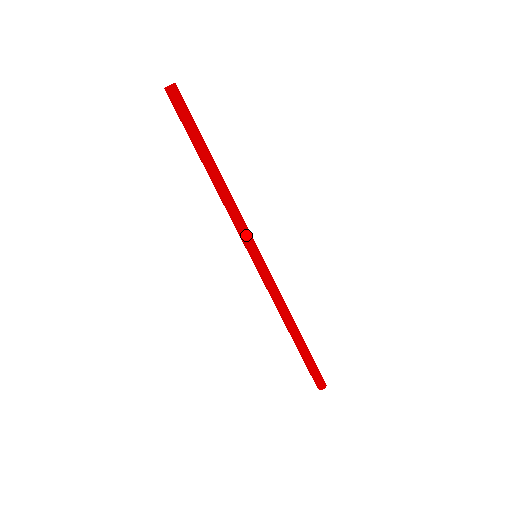
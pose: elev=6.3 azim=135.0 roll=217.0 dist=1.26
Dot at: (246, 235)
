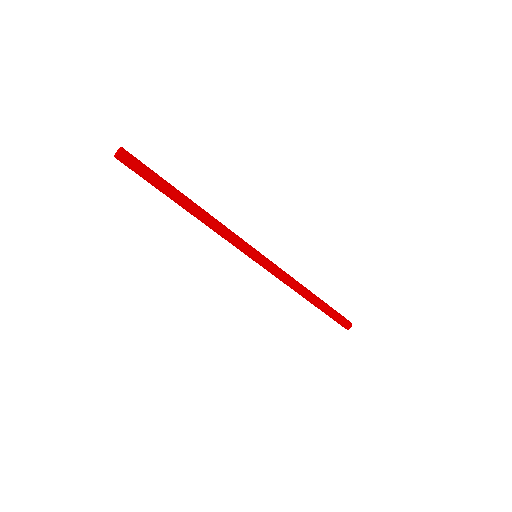
Dot at: (242, 243)
